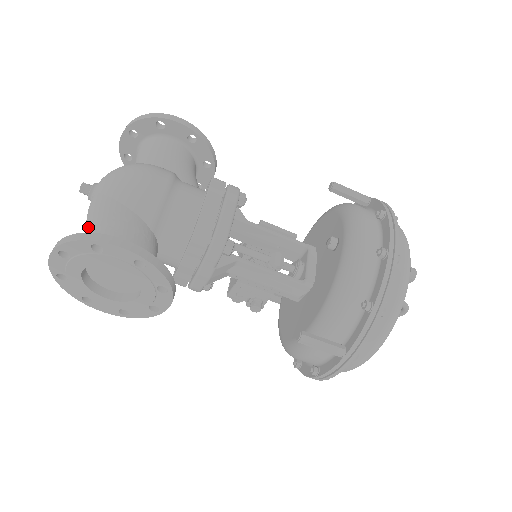
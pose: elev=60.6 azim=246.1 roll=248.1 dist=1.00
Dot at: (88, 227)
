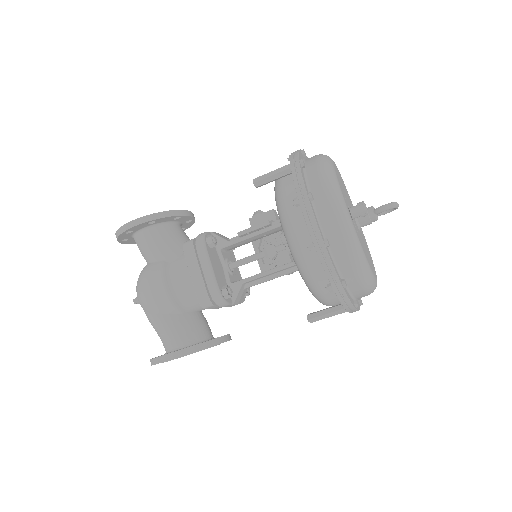
Dot at: occluded
